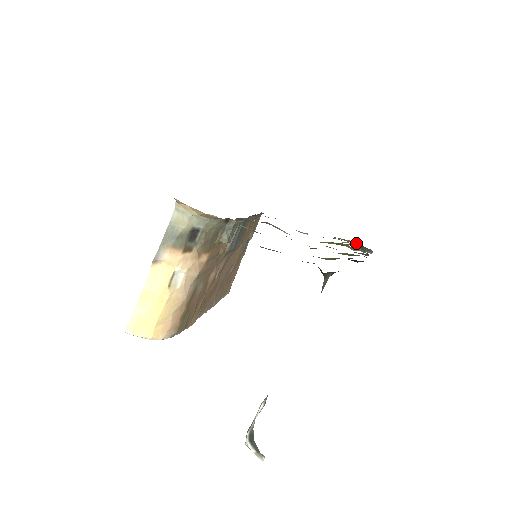
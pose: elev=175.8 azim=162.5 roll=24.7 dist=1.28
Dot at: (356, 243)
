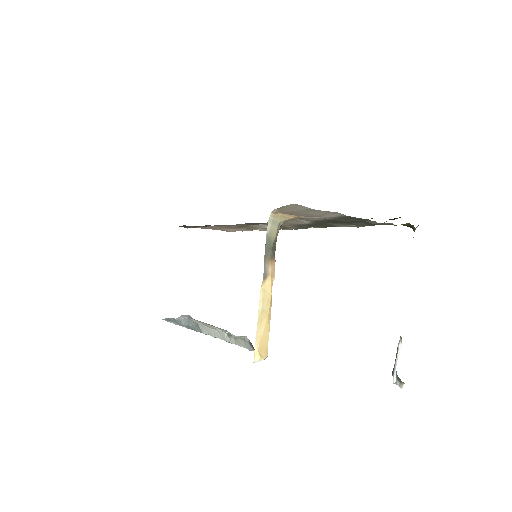
Dot at: occluded
